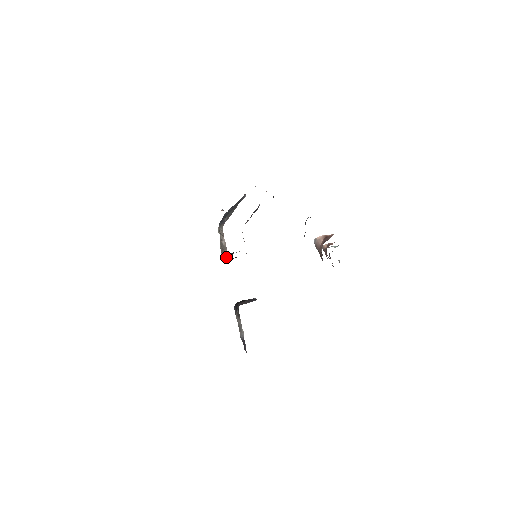
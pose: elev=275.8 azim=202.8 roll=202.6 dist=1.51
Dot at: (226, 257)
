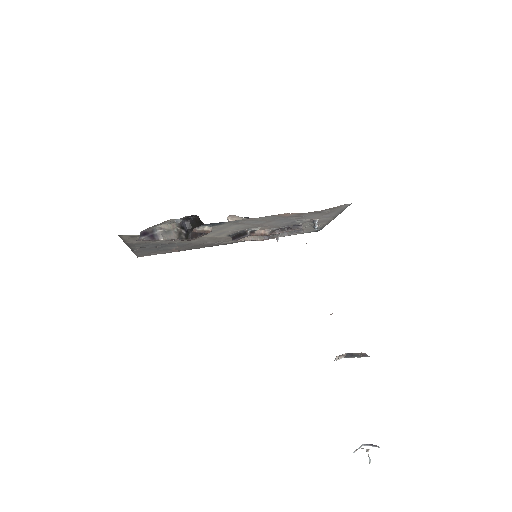
Dot at: (231, 219)
